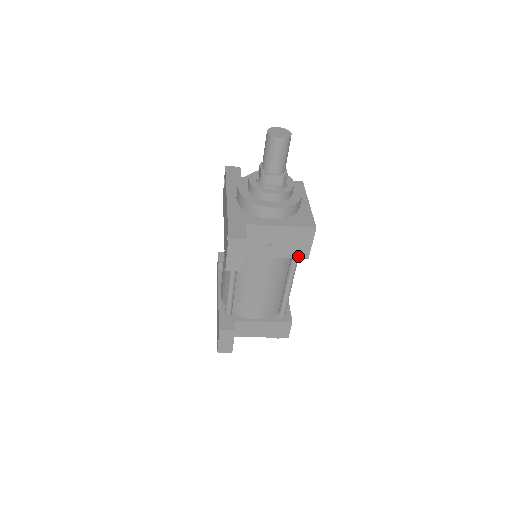
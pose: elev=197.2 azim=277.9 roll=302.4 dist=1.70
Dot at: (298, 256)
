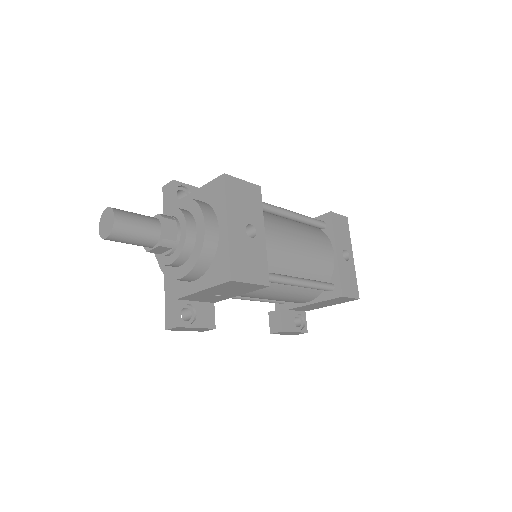
Dot at: (257, 289)
